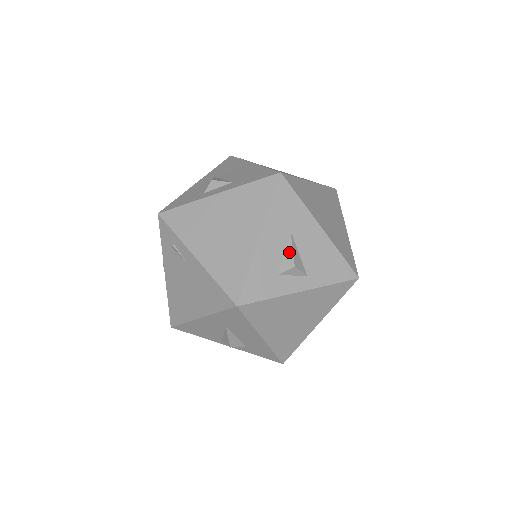
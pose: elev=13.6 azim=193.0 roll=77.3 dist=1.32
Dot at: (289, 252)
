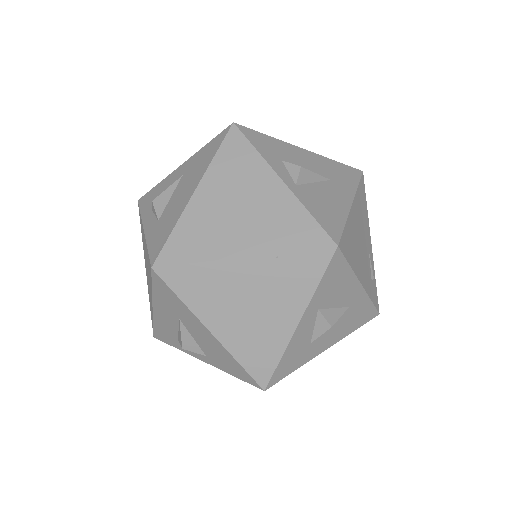
Dot at: (180, 333)
